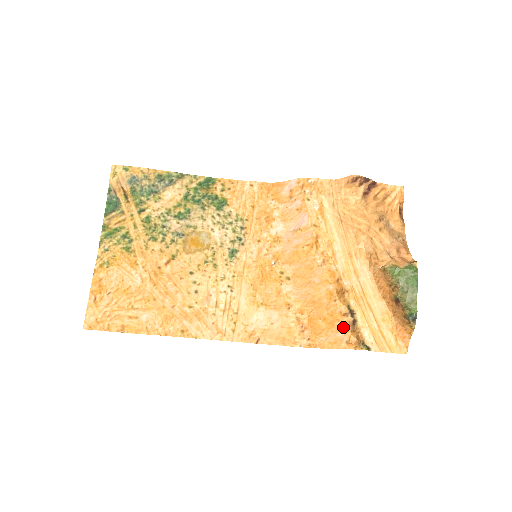
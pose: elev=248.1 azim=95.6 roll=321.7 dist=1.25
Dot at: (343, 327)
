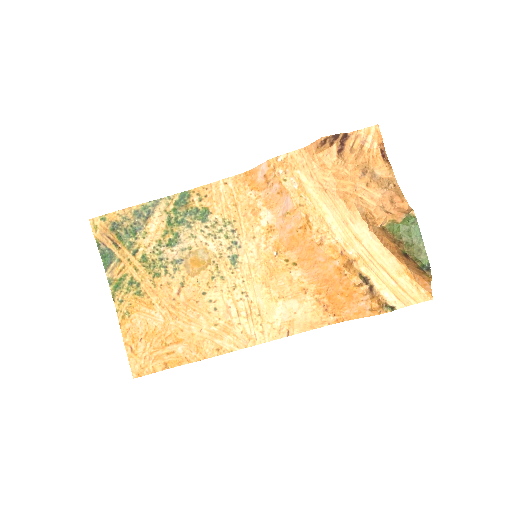
Dot at: (362, 297)
